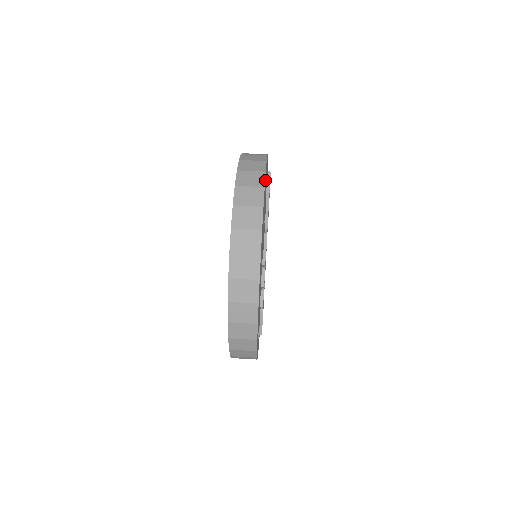
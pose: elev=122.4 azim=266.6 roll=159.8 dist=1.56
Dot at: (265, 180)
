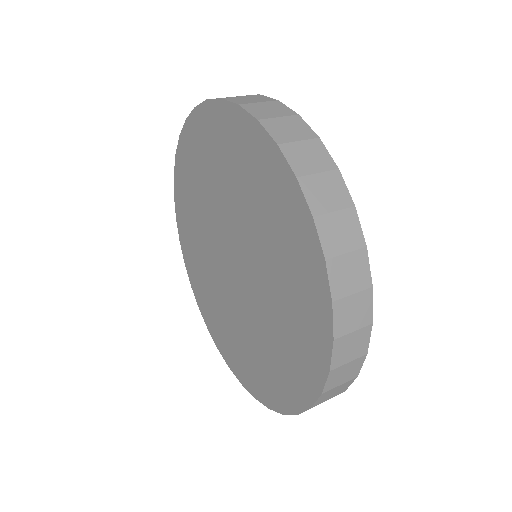
Dot at: occluded
